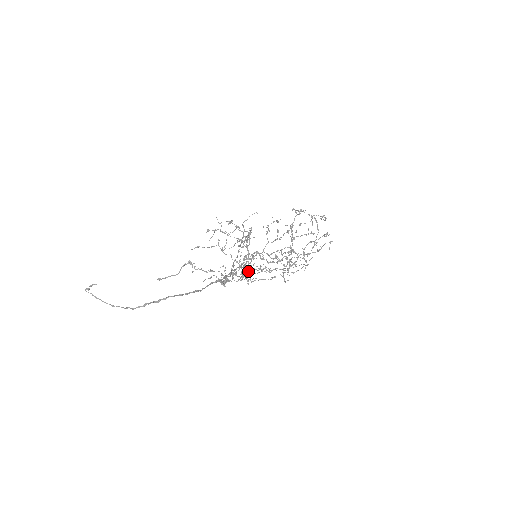
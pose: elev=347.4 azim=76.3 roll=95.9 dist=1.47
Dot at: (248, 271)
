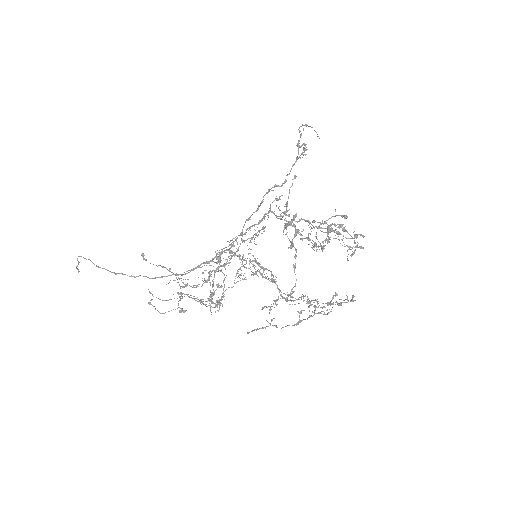
Dot at: occluded
